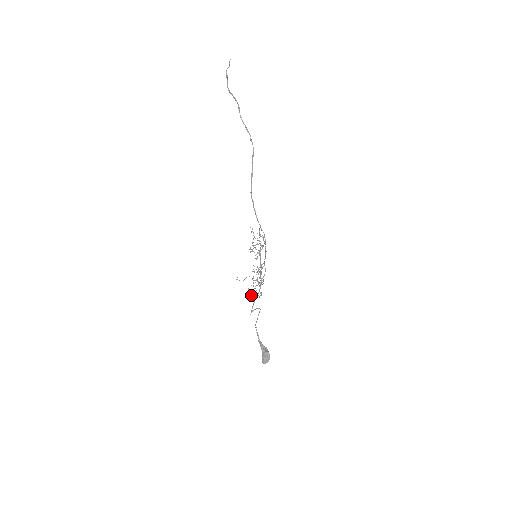
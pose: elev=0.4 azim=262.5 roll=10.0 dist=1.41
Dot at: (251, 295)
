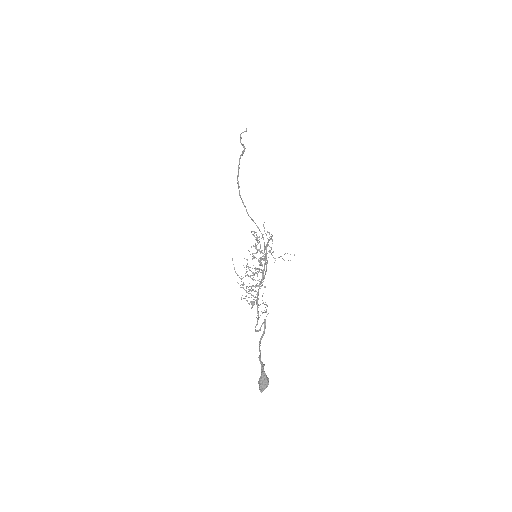
Dot at: (251, 303)
